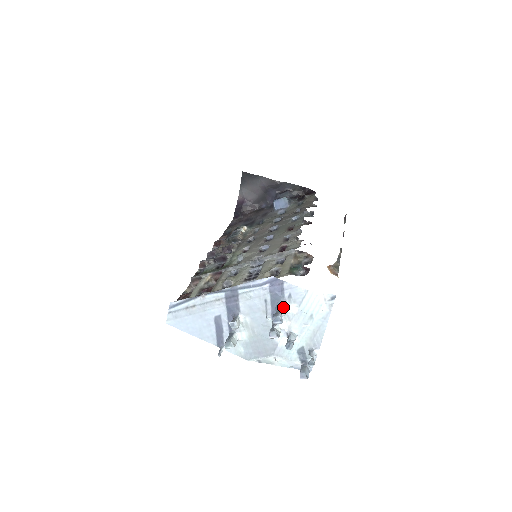
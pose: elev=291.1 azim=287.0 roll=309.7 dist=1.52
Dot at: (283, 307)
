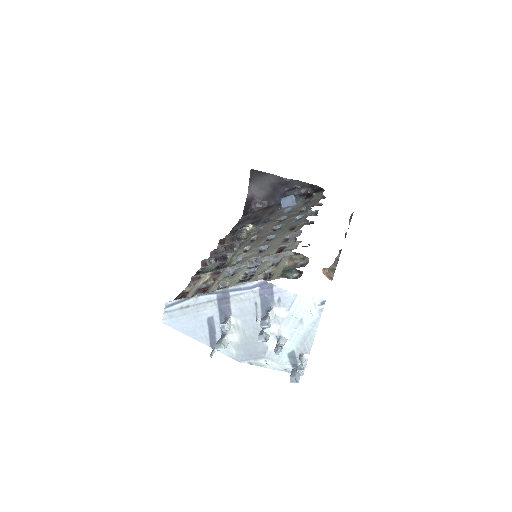
Dot at: (272, 311)
